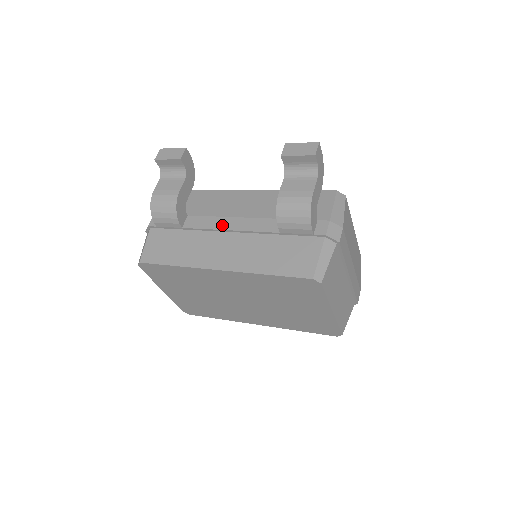
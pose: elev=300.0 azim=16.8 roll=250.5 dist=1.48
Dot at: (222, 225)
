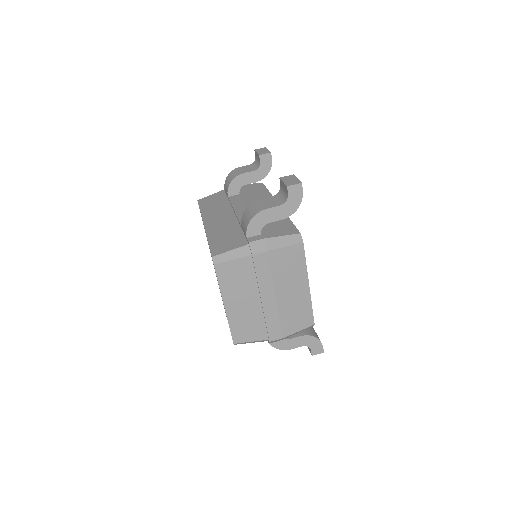
Dot at: (237, 207)
